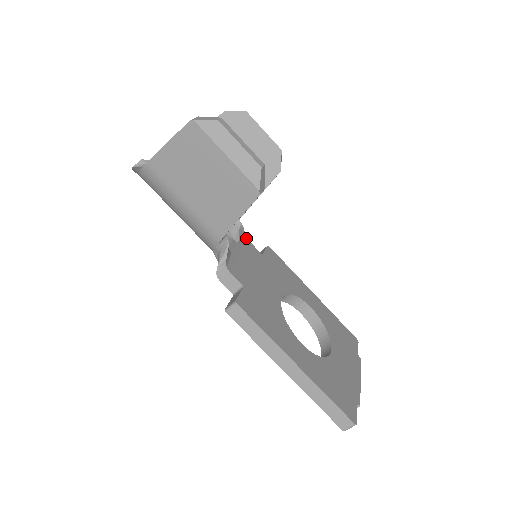
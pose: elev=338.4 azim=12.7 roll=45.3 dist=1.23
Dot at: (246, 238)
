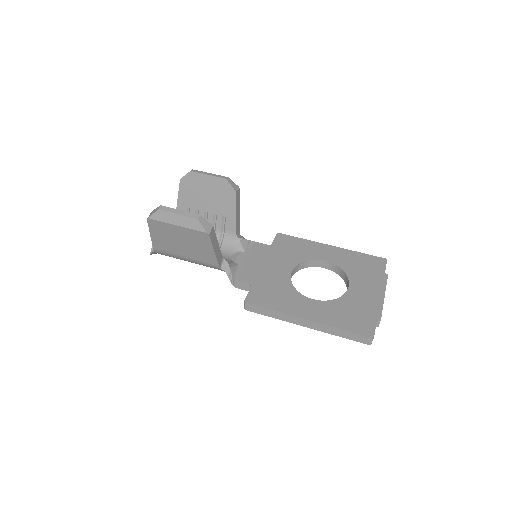
Dot at: (253, 242)
